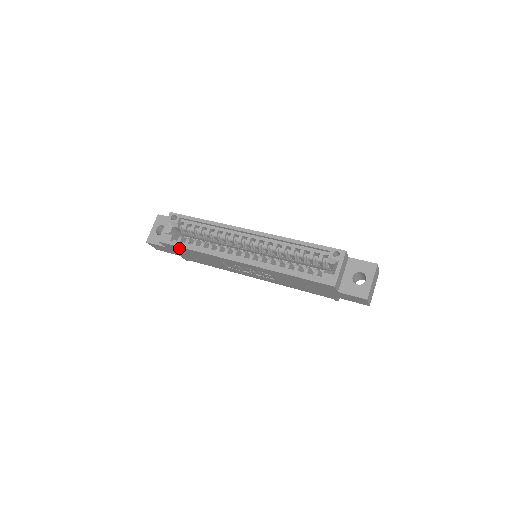
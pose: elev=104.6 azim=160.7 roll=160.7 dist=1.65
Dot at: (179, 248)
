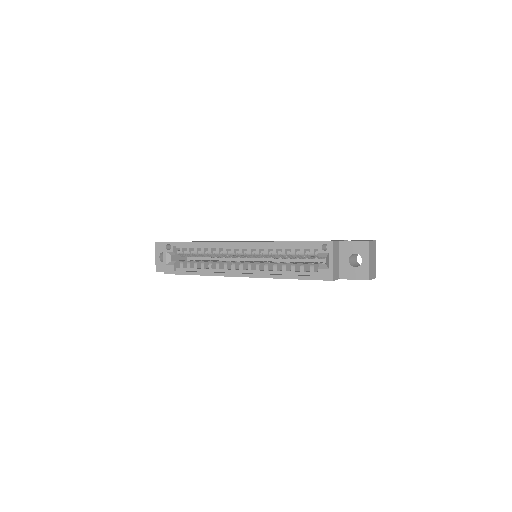
Dot at: occluded
